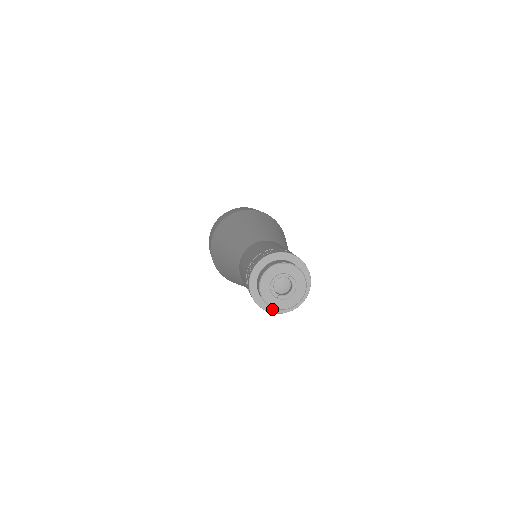
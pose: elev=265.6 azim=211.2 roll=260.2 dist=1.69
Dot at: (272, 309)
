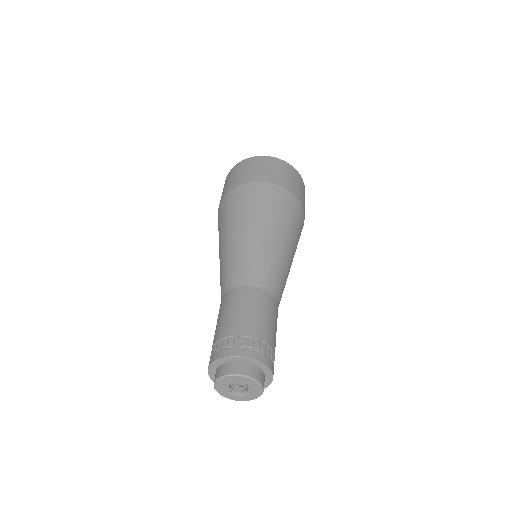
Dot at: occluded
